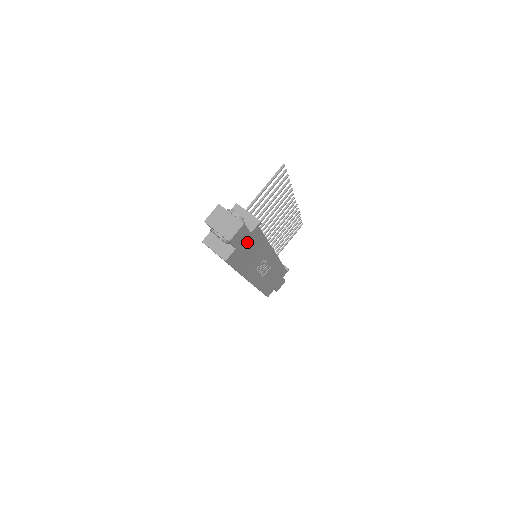
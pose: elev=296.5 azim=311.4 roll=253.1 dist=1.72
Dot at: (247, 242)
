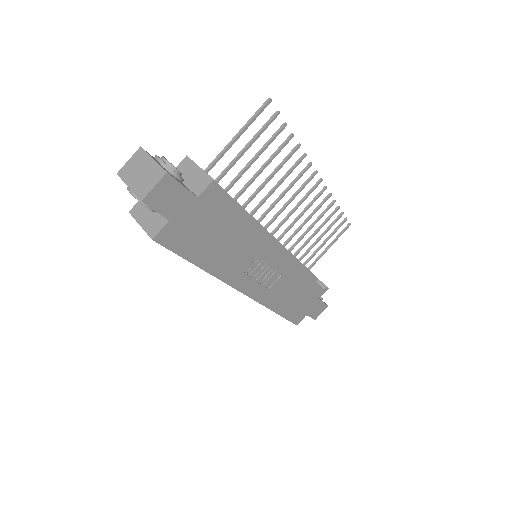
Dot at: (196, 214)
